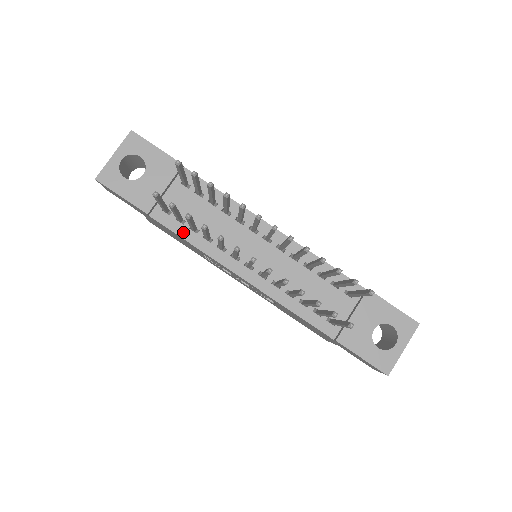
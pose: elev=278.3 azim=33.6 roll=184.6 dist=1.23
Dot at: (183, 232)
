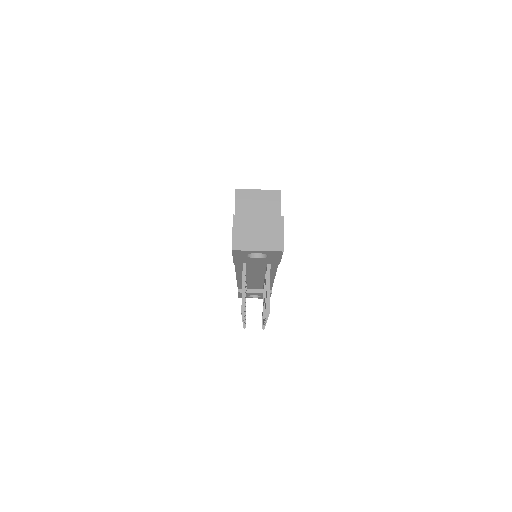
Dot at: (239, 265)
